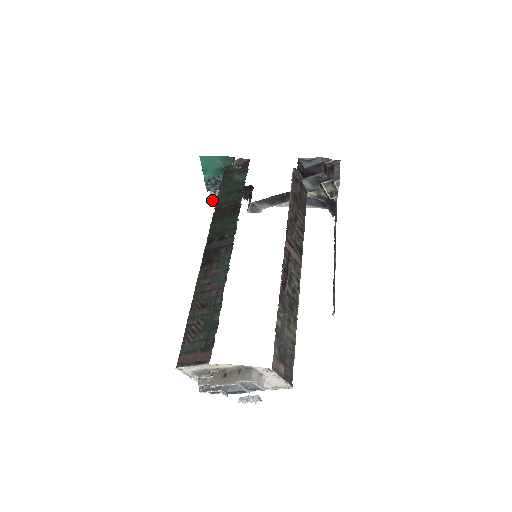
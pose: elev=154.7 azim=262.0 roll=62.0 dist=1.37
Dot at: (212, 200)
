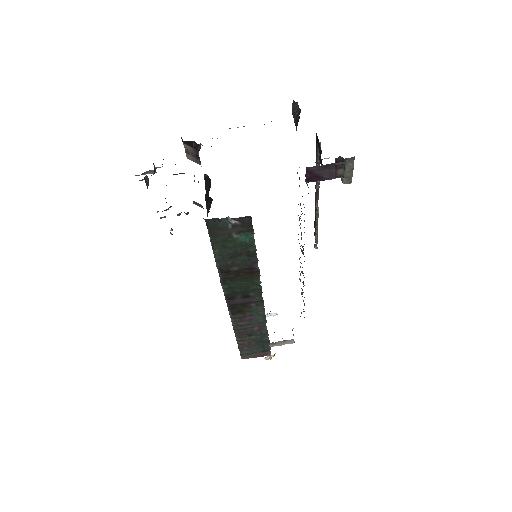
Dot at: occluded
